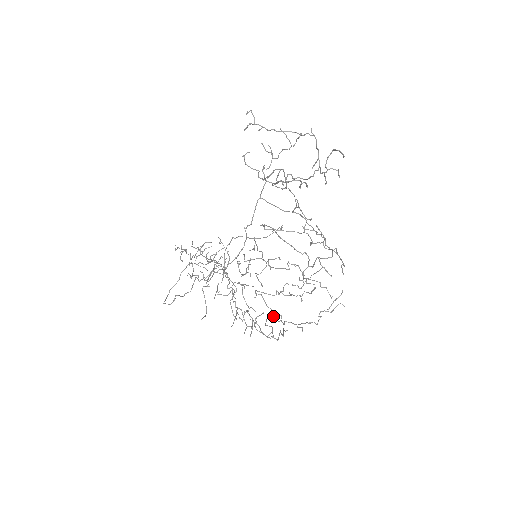
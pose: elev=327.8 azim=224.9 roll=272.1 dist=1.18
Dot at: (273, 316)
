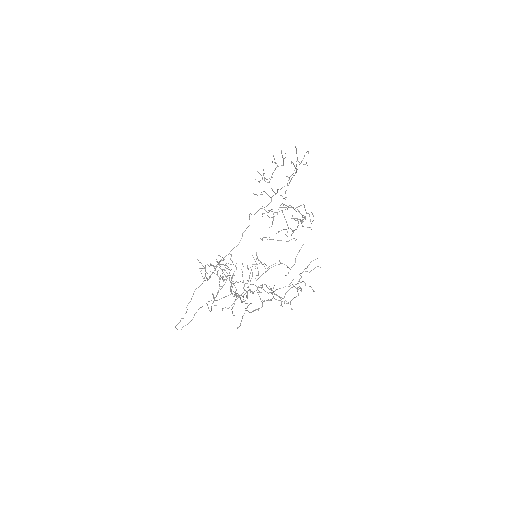
Dot at: occluded
